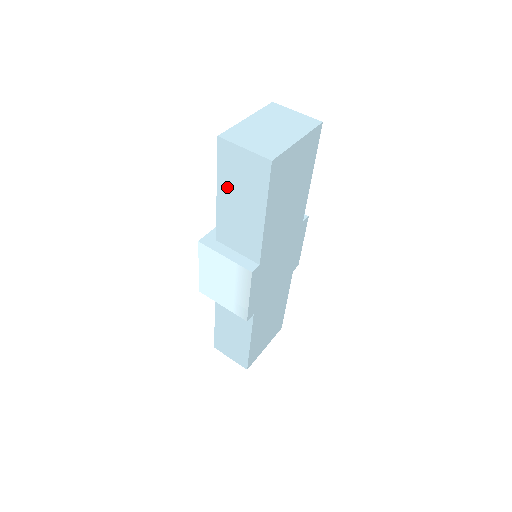
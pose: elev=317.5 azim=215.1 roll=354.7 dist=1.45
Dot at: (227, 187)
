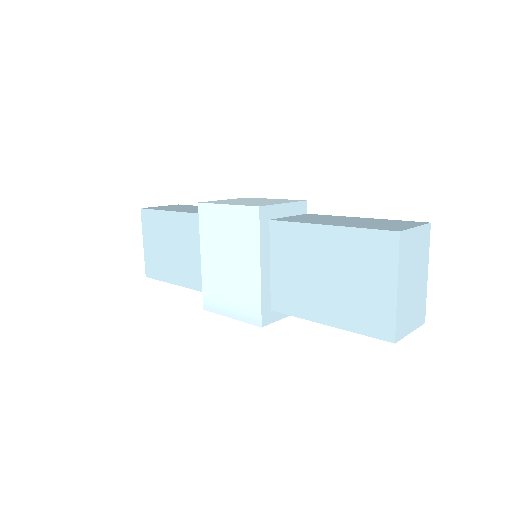
Dot at: occluded
